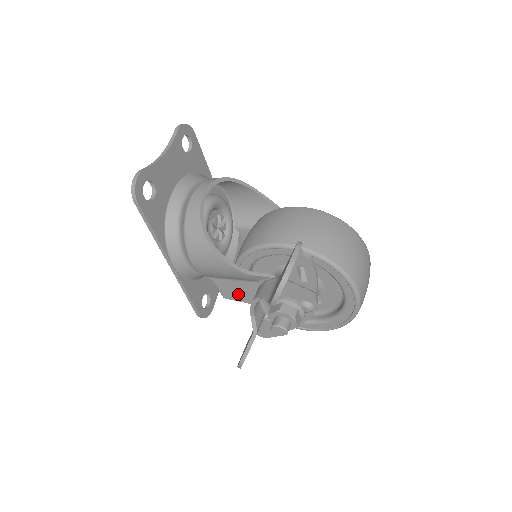
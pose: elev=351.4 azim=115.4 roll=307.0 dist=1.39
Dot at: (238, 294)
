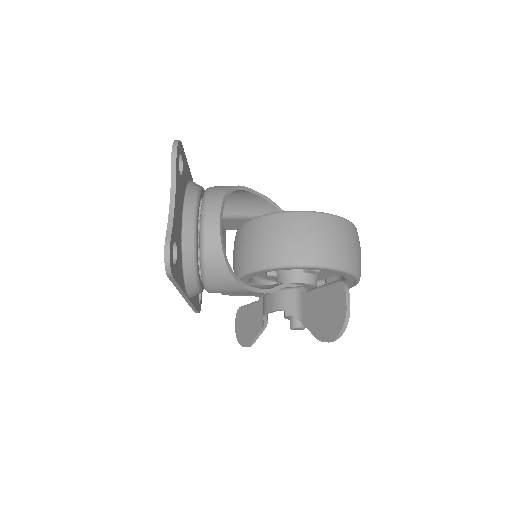
Dot at: occluded
